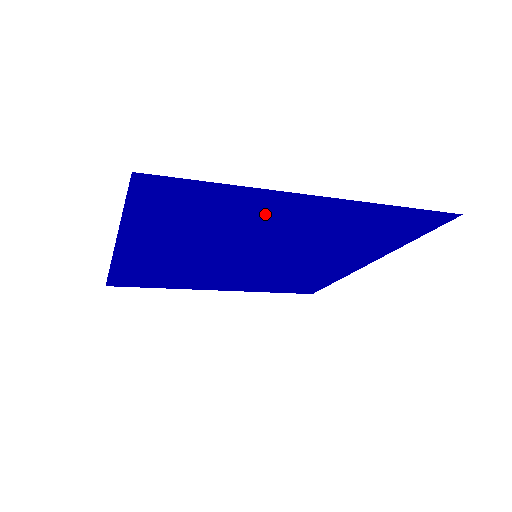
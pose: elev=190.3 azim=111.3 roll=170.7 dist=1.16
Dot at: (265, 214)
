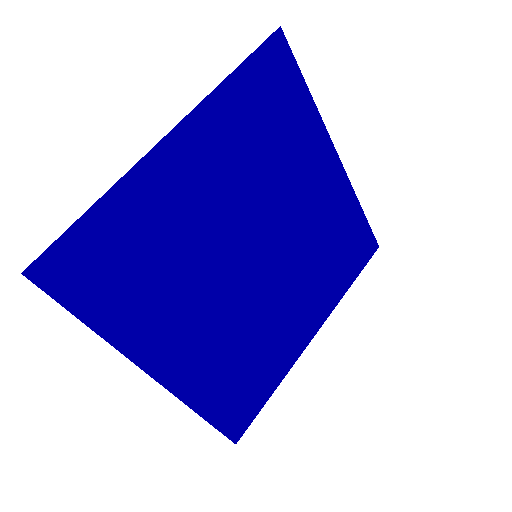
Dot at: (304, 160)
